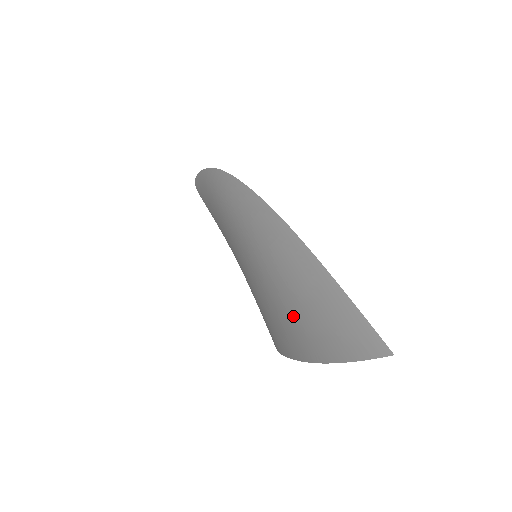
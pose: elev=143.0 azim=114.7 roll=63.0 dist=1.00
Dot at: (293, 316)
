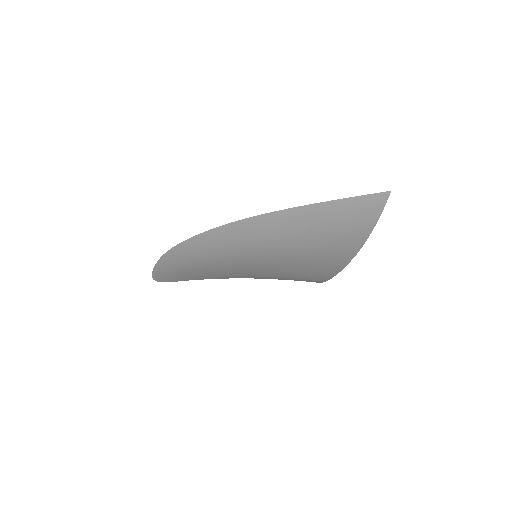
Dot at: (322, 247)
